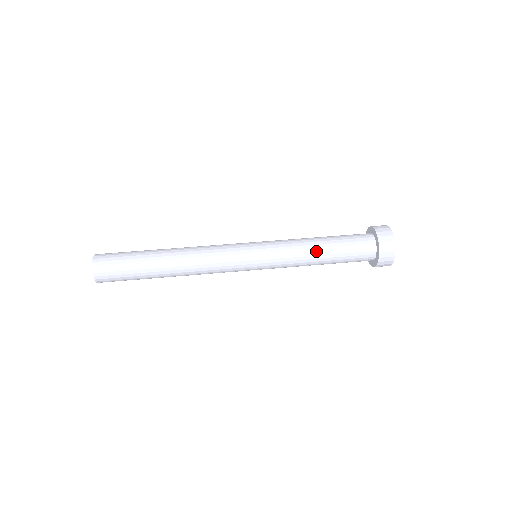
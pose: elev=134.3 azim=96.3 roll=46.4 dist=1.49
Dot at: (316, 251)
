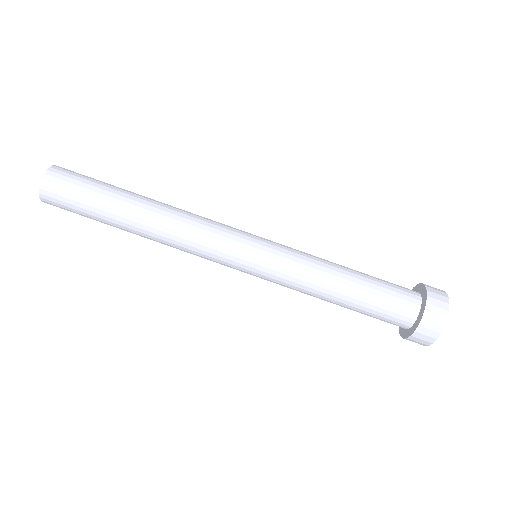
Dot at: (333, 290)
